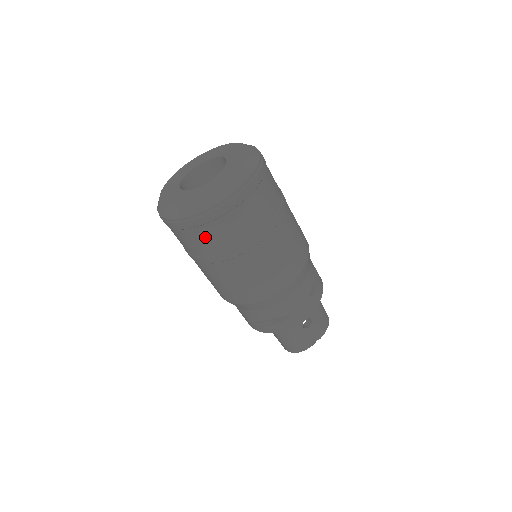
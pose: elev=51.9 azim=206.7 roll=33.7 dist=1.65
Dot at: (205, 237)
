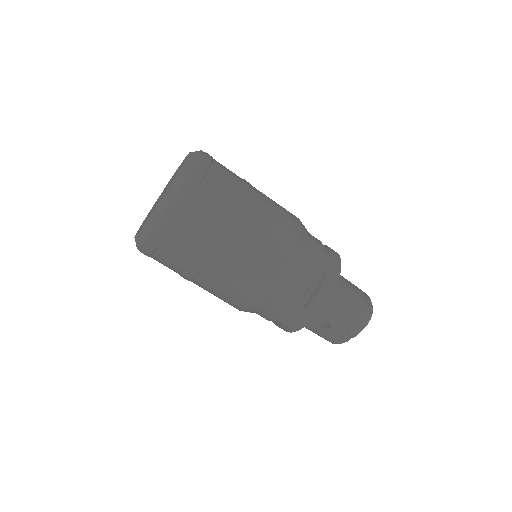
Dot at: occluded
